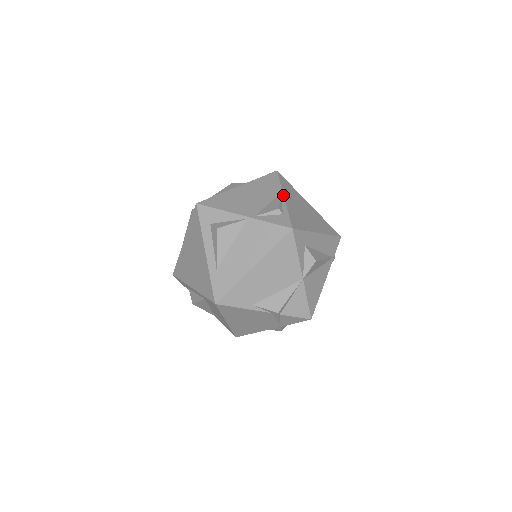
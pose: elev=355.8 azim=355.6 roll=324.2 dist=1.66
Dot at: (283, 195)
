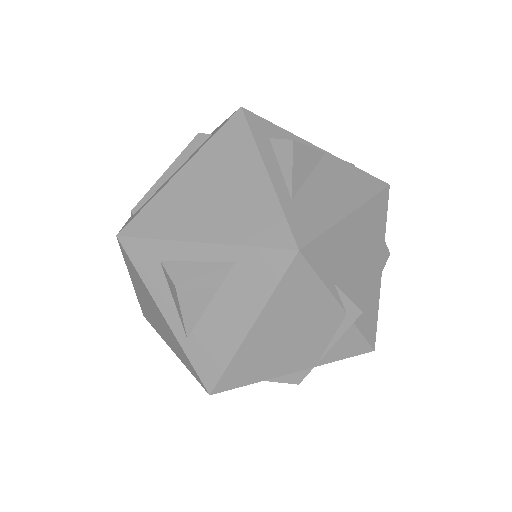
Dot at: occluded
